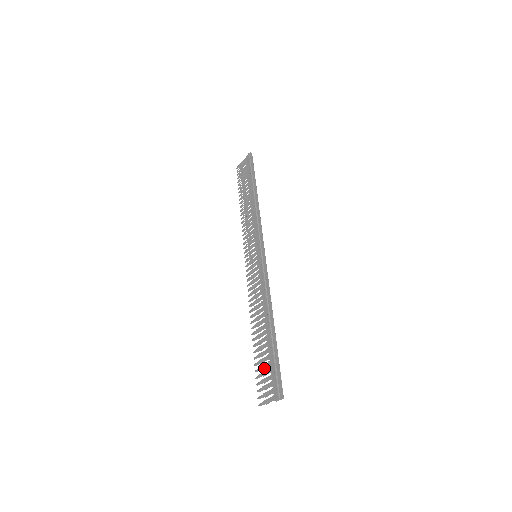
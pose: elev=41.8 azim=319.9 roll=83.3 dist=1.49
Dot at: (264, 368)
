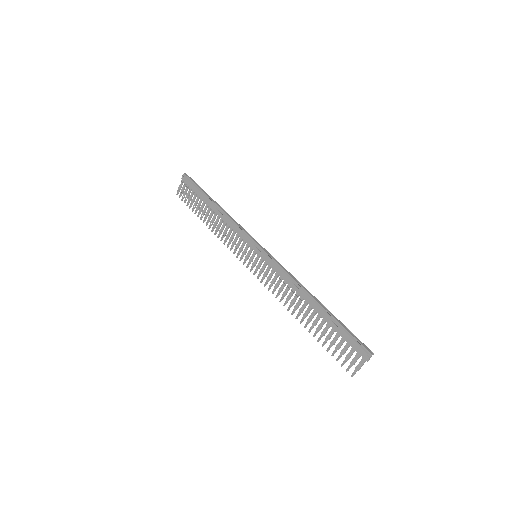
Dot at: (335, 342)
